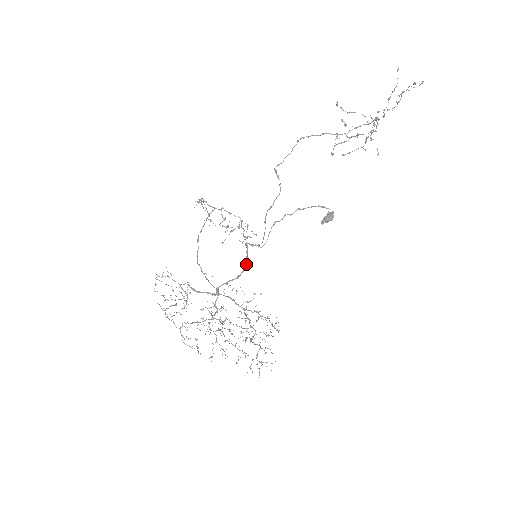
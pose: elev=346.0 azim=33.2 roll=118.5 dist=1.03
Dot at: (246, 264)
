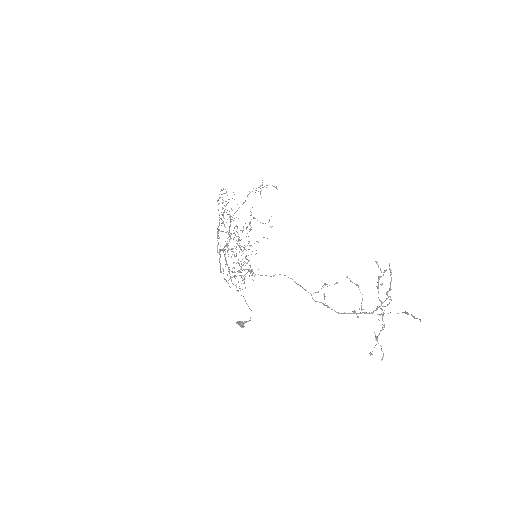
Dot at: occluded
